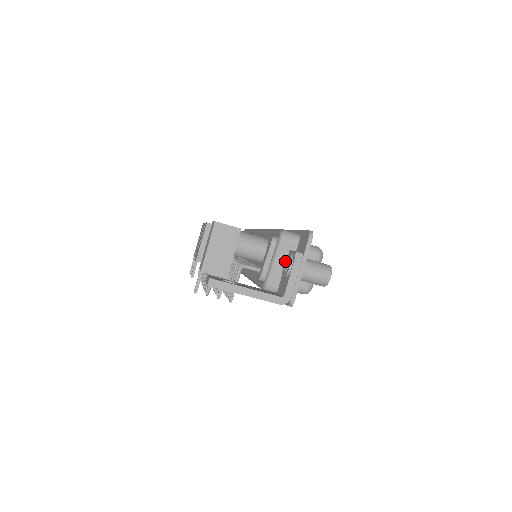
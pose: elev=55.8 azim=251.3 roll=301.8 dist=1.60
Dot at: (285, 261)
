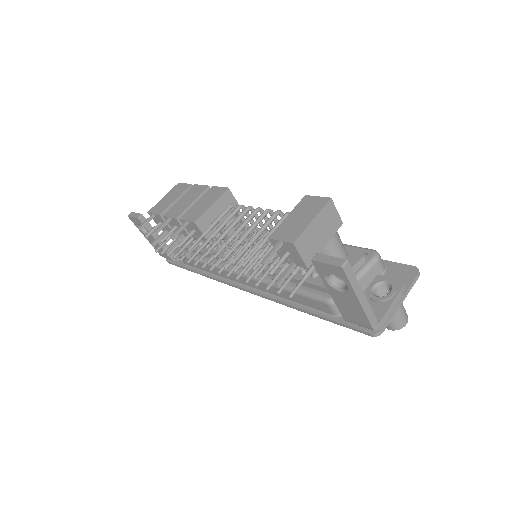
Dot at: (374, 284)
